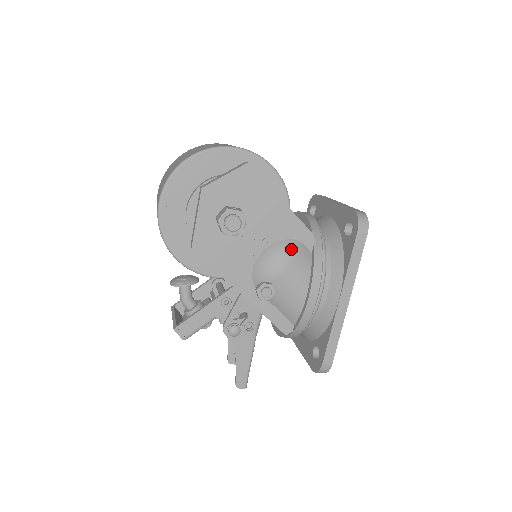
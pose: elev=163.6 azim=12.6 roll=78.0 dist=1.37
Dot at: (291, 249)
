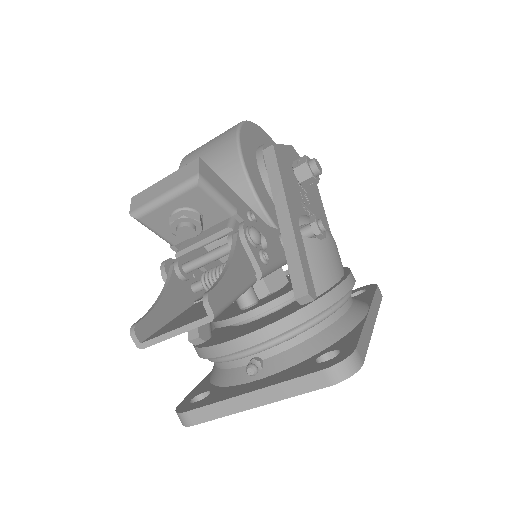
Dot at: occluded
